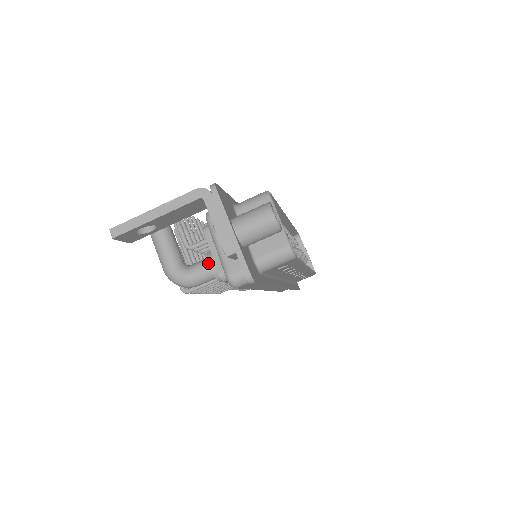
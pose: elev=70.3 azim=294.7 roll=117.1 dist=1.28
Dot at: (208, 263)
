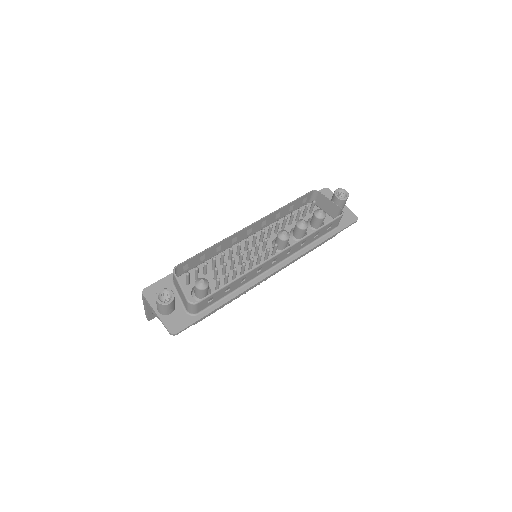
Dot at: occluded
